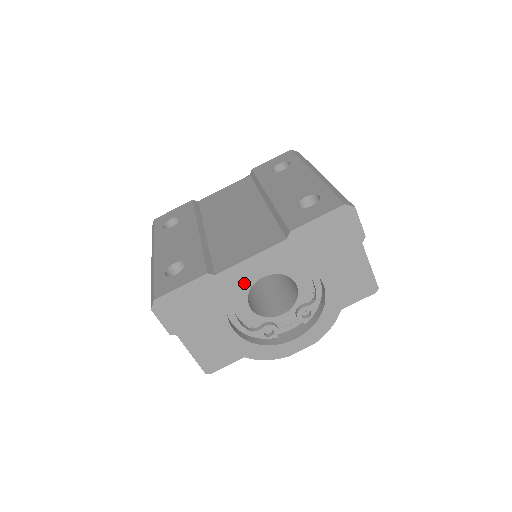
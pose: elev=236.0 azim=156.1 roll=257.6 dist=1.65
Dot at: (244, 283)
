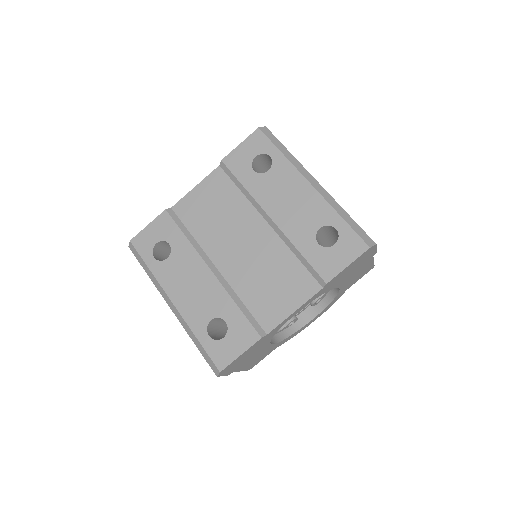
Dot at: occluded
